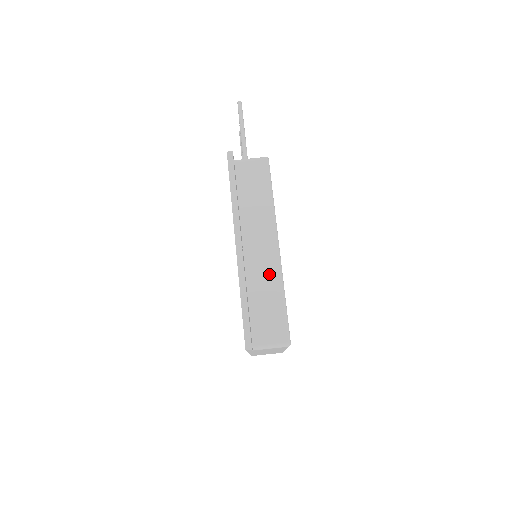
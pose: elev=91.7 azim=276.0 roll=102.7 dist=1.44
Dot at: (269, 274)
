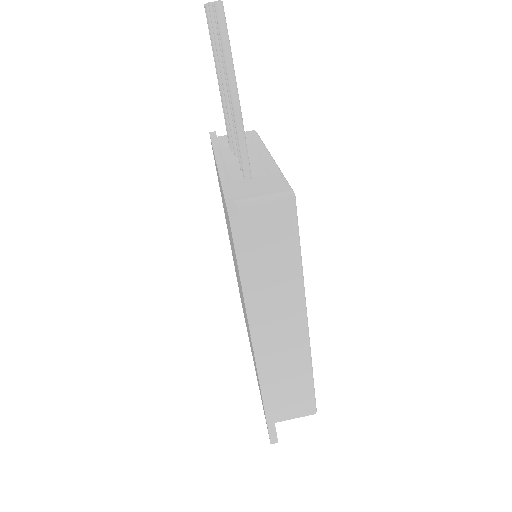
Dot at: (294, 355)
